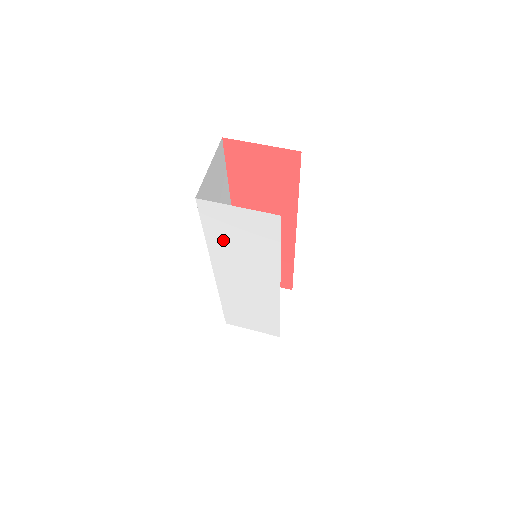
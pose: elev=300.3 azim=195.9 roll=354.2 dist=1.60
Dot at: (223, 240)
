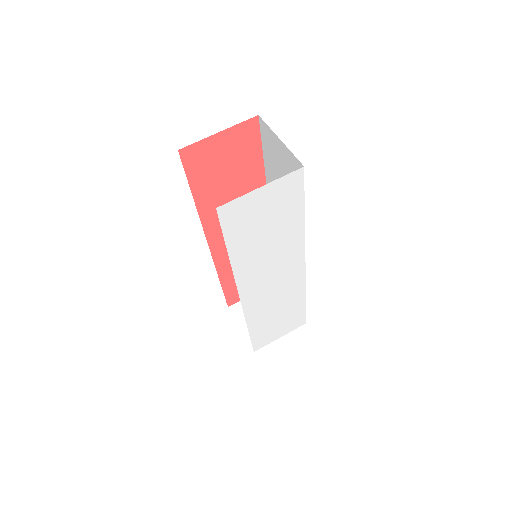
Dot at: (247, 243)
